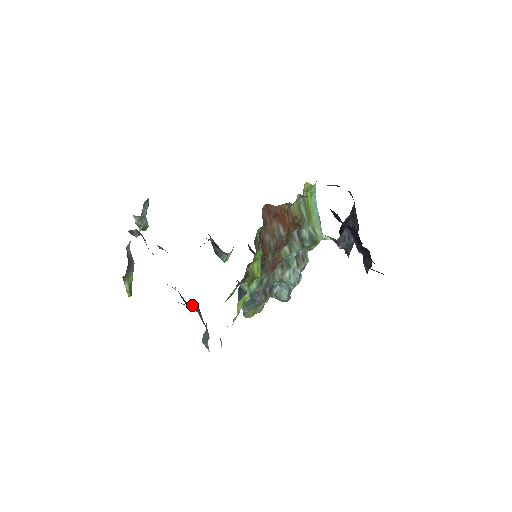
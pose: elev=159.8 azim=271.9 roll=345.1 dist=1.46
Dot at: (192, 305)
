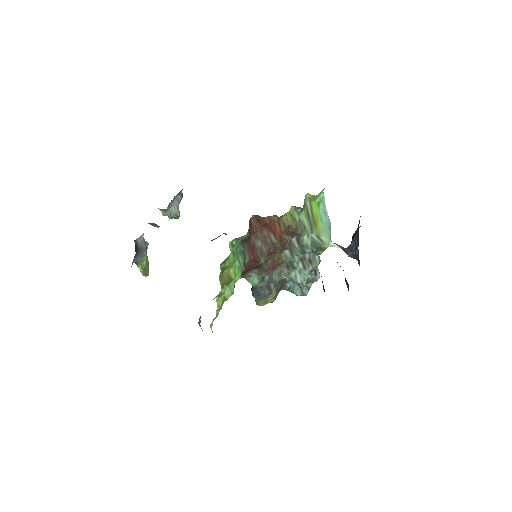
Dot at: occluded
